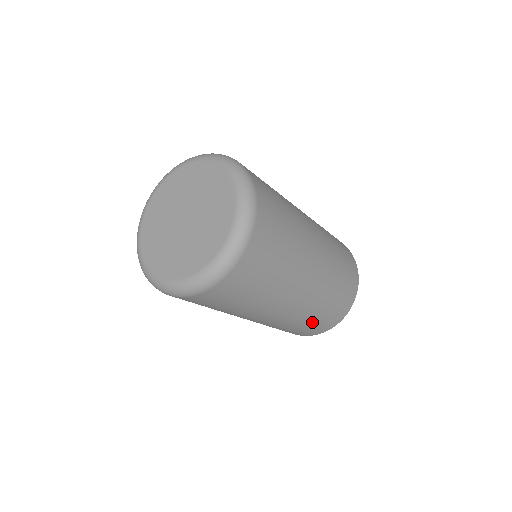
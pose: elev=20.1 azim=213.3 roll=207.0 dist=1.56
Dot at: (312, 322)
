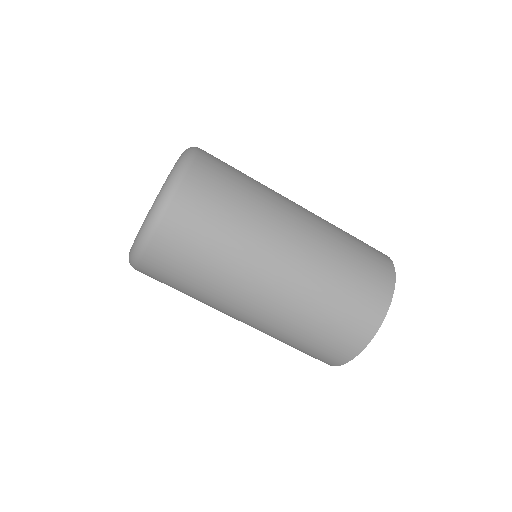
Dot at: (355, 246)
